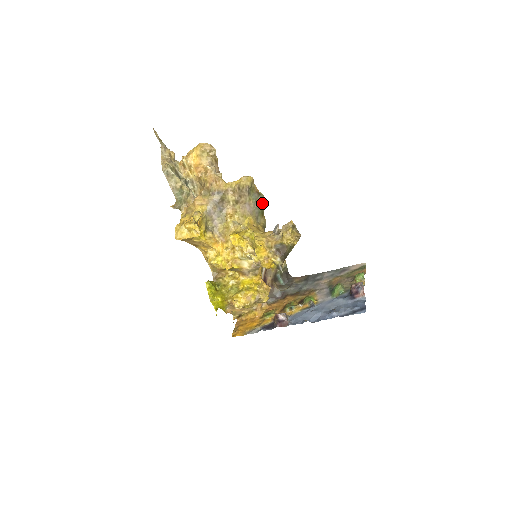
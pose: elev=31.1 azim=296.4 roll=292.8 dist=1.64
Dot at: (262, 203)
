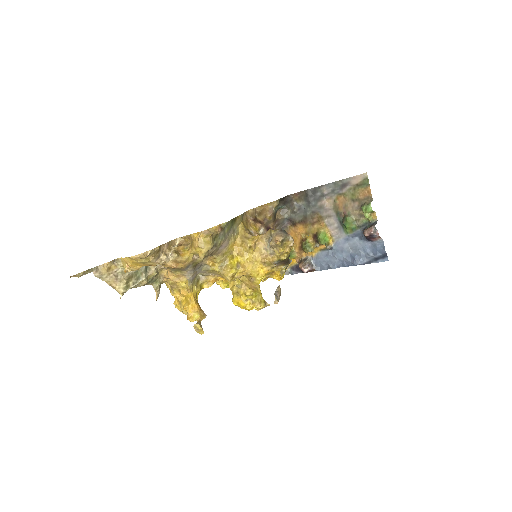
Dot at: (229, 222)
